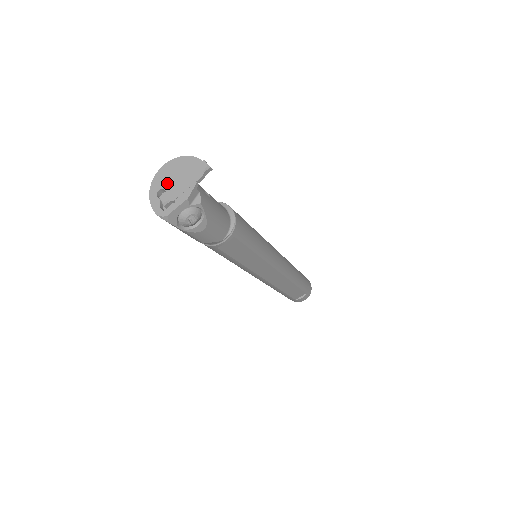
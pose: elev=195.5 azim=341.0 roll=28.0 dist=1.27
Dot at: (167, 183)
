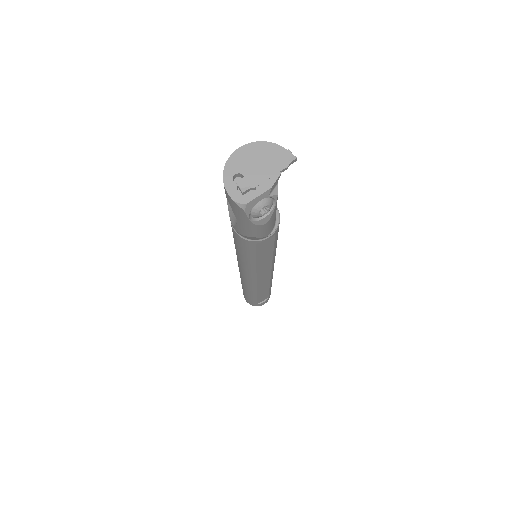
Dot at: (245, 168)
